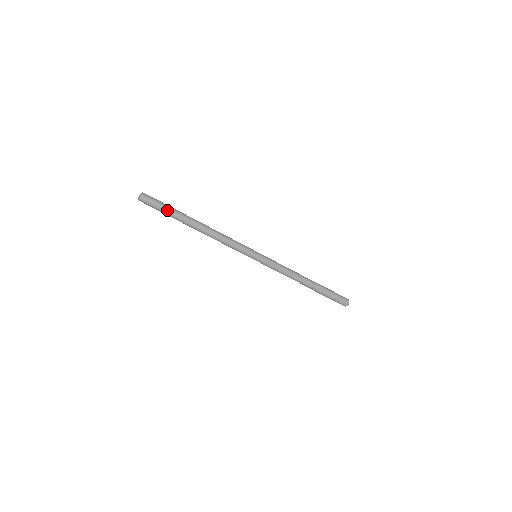
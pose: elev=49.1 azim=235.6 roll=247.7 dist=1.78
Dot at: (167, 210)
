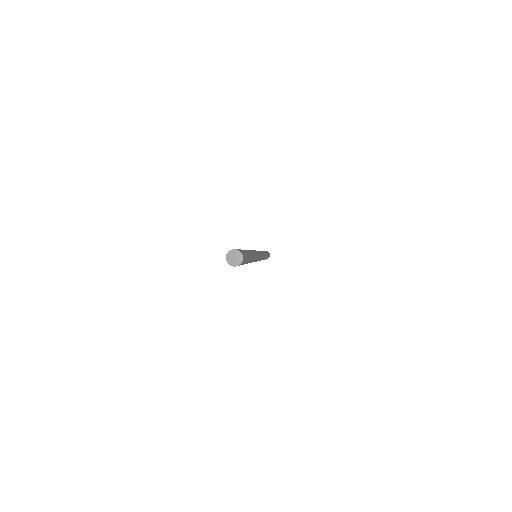
Dot at: (248, 260)
